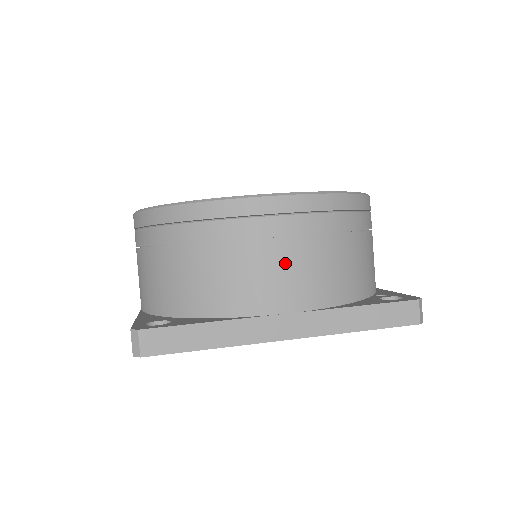
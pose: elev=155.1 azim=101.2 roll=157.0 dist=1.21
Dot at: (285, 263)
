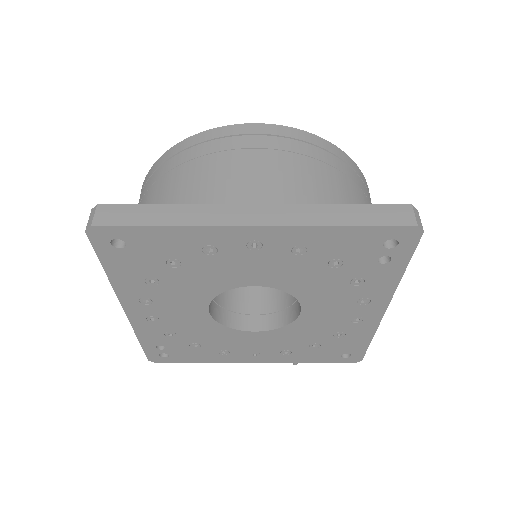
Dot at: (257, 166)
